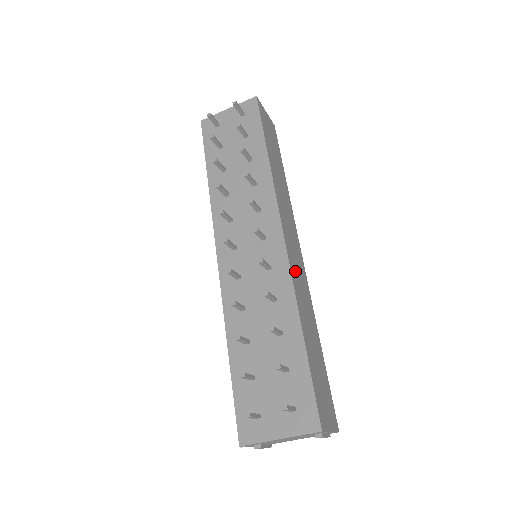
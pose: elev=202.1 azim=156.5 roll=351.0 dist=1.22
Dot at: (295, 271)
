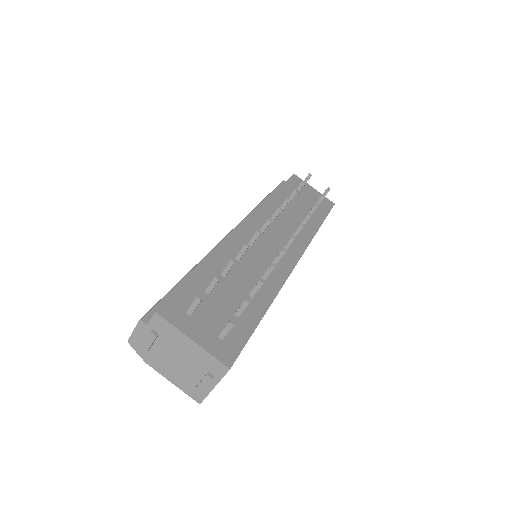
Dot at: occluded
